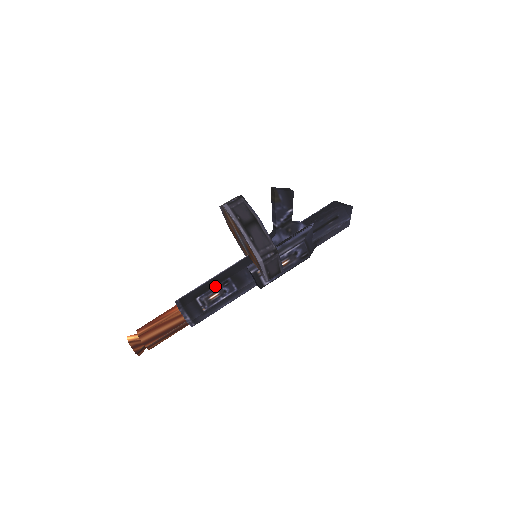
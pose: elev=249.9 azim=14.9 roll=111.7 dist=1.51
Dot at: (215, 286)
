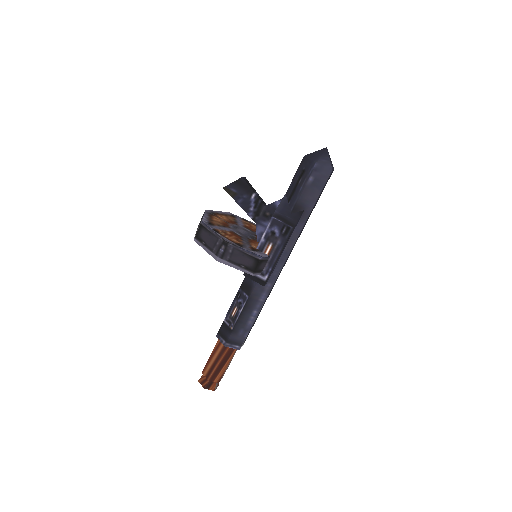
Dot at: (232, 302)
